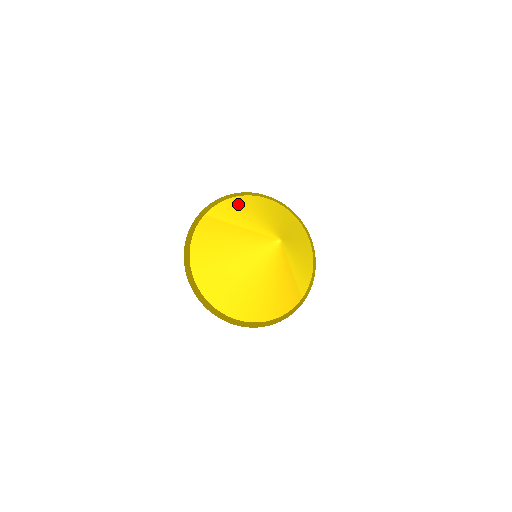
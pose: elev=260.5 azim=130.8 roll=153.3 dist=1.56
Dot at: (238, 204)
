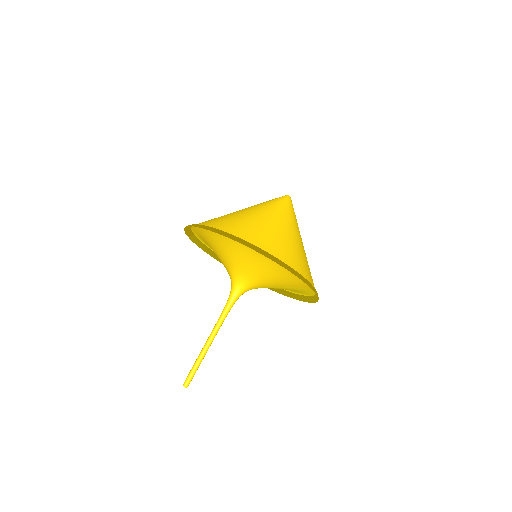
Dot at: occluded
